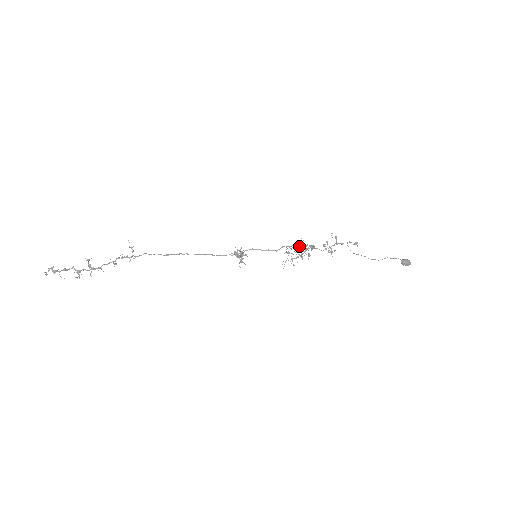
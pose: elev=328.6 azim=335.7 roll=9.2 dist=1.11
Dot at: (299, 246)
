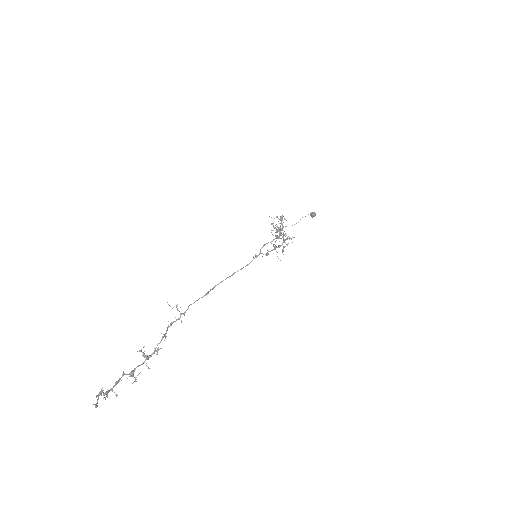
Dot at: occluded
